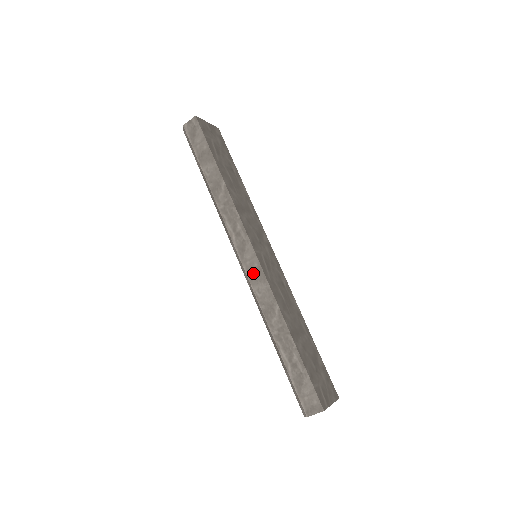
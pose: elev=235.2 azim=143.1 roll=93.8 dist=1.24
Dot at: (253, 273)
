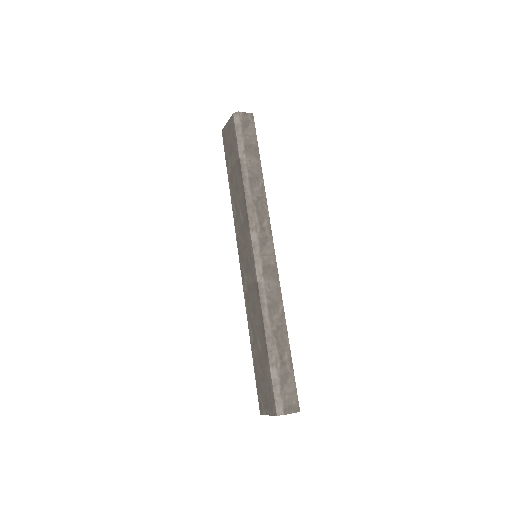
Dot at: (268, 268)
